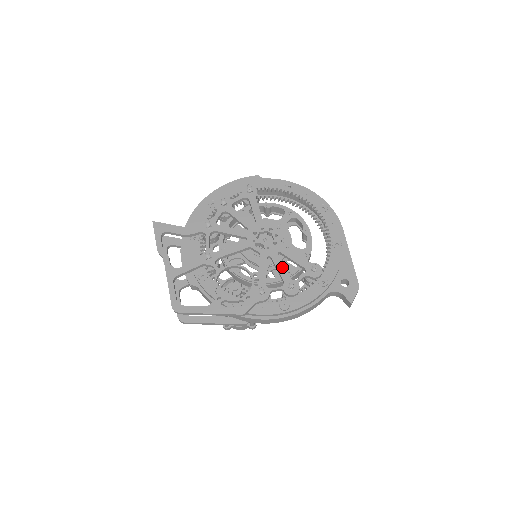
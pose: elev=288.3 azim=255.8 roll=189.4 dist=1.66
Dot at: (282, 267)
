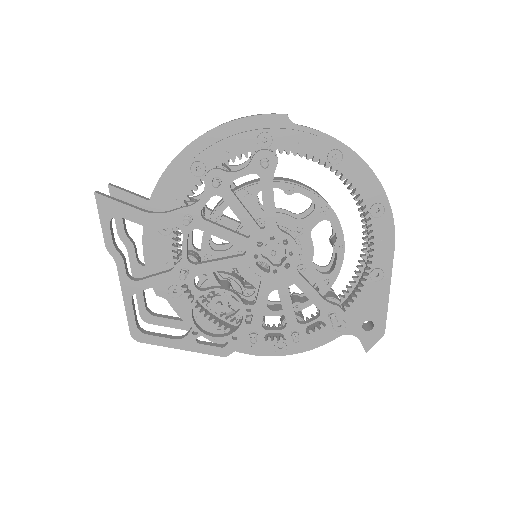
Dot at: (289, 304)
